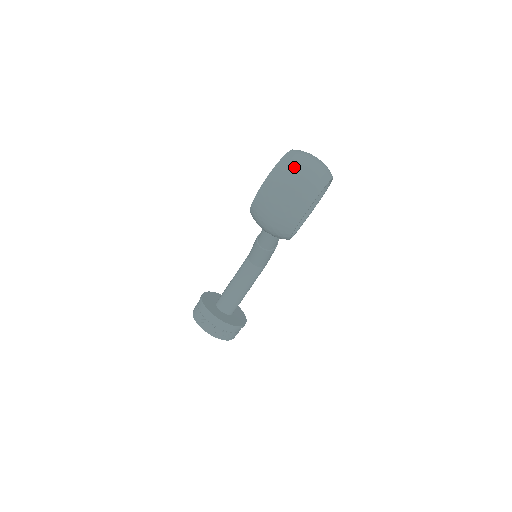
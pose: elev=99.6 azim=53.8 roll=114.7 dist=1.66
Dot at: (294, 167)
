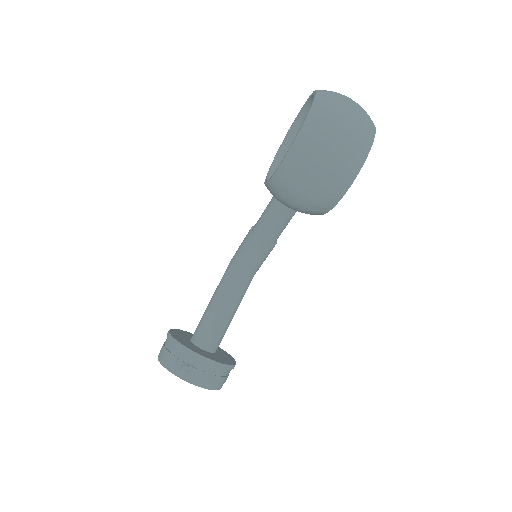
Dot at: (339, 102)
